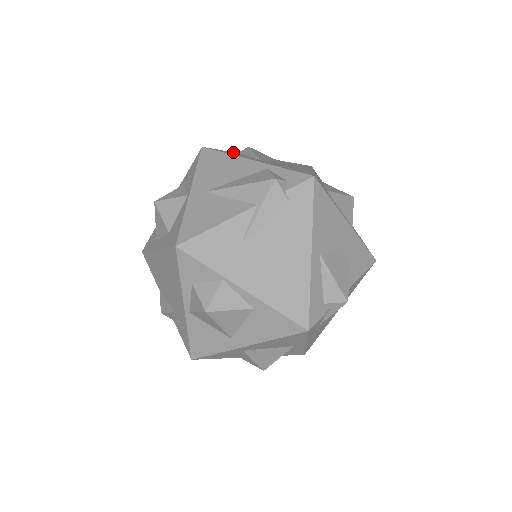
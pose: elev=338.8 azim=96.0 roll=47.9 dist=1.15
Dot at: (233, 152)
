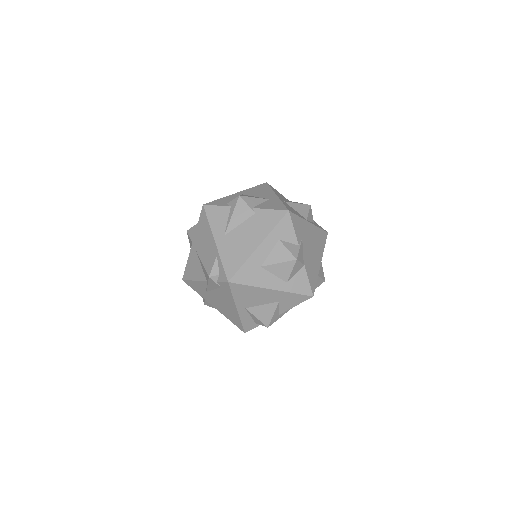
Dot at: (223, 207)
